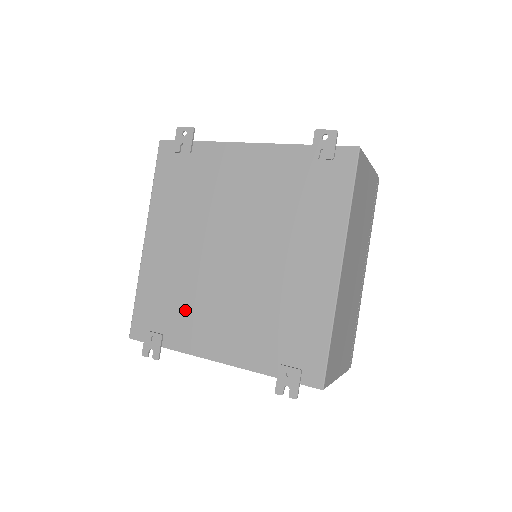
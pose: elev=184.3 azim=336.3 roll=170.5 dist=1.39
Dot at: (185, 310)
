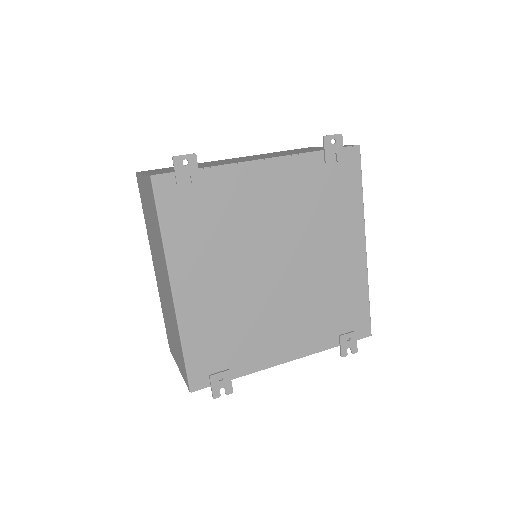
Dot at: (245, 337)
